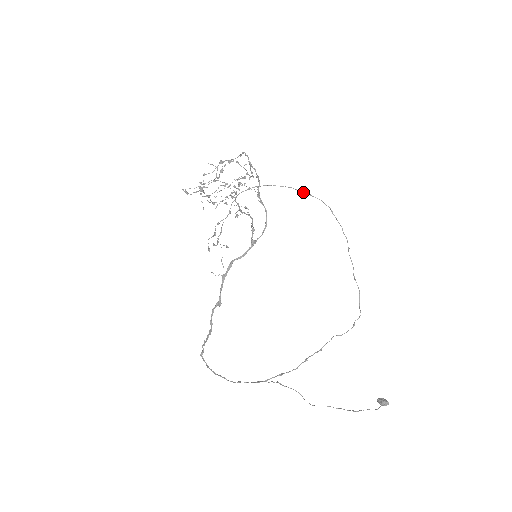
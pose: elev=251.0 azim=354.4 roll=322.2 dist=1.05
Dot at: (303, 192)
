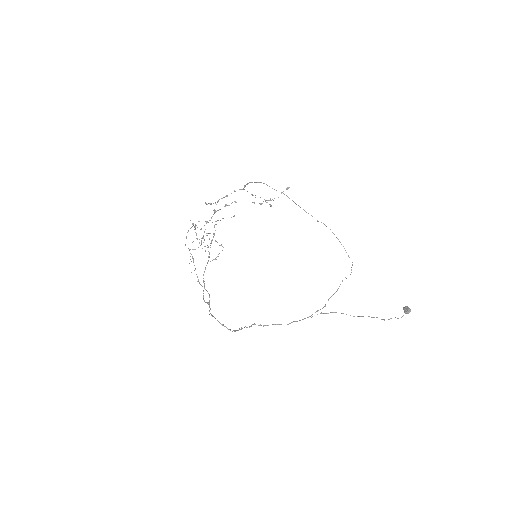
Dot at: occluded
